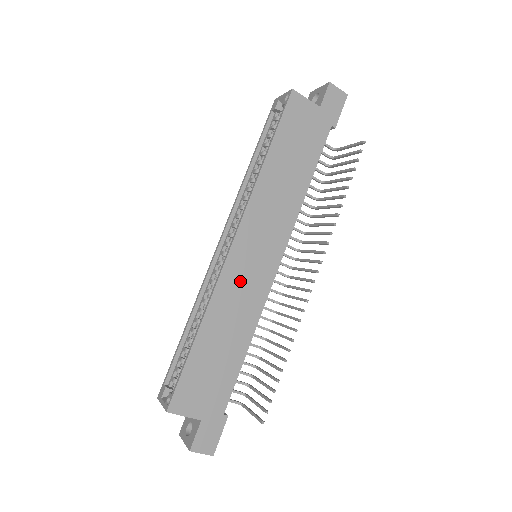
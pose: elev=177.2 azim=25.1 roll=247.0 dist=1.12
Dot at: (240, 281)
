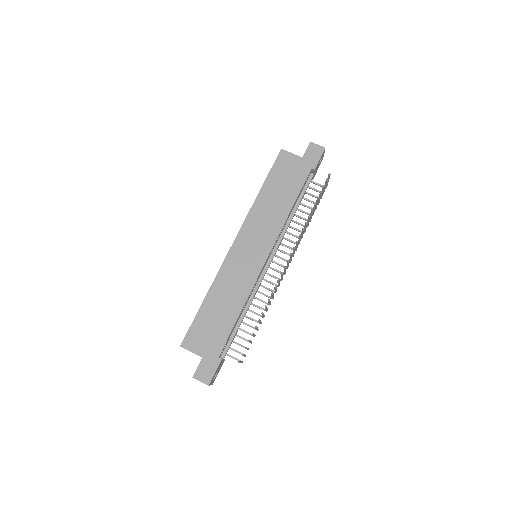
Dot at: (237, 268)
